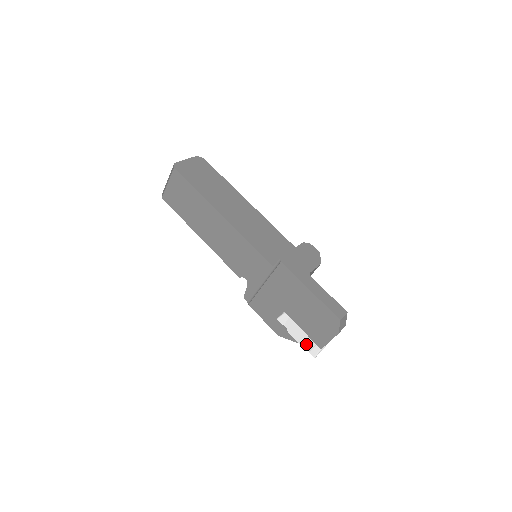
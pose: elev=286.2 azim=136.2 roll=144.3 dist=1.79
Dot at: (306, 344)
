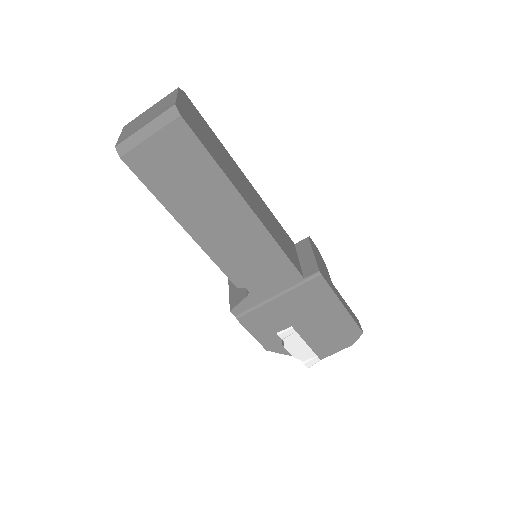
Dot at: (303, 356)
